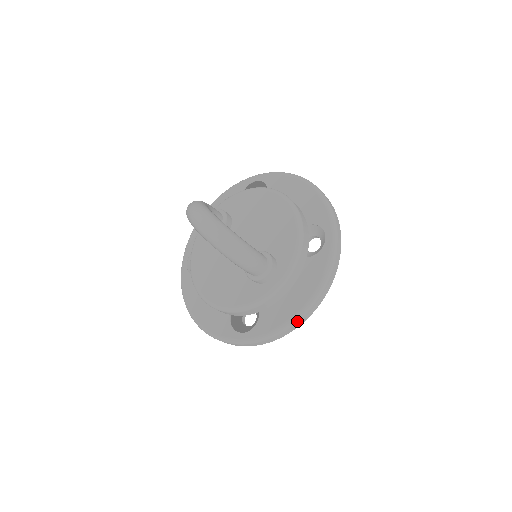
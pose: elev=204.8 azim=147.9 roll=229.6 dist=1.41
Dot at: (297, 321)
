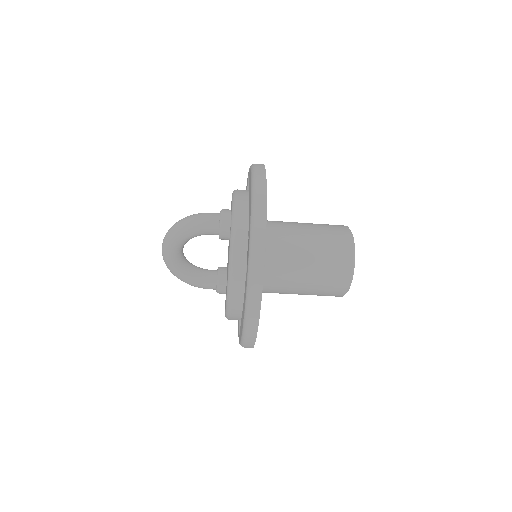
Dot at: (256, 192)
